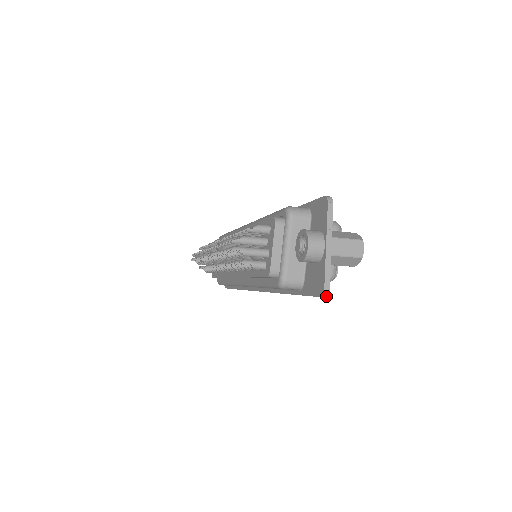
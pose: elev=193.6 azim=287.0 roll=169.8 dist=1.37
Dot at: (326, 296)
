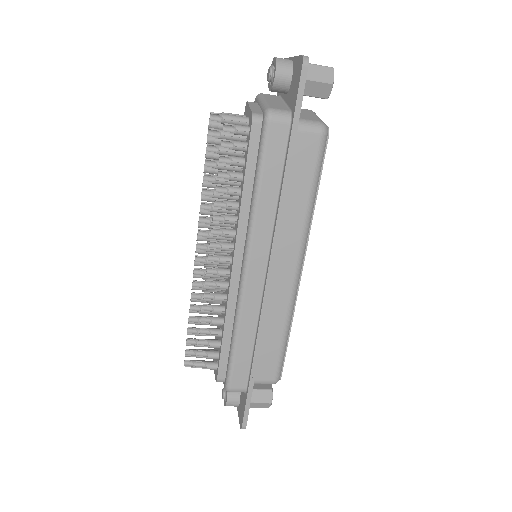
Dot at: (308, 62)
